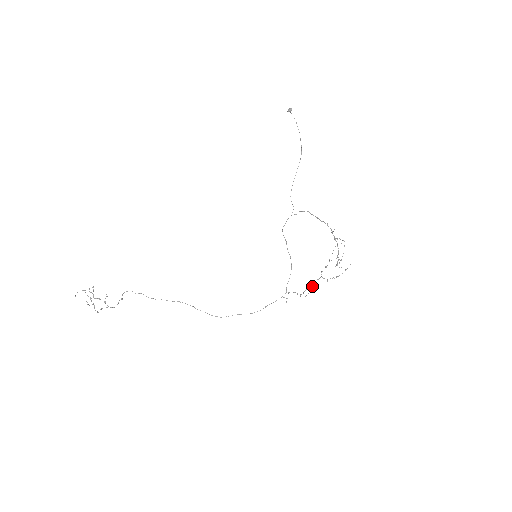
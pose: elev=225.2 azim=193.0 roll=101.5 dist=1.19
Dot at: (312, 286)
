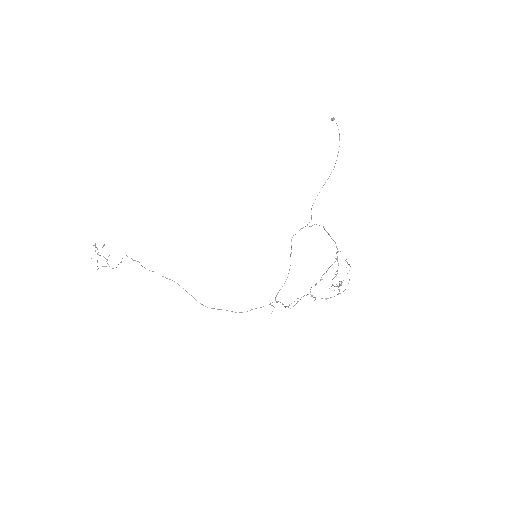
Dot at: occluded
